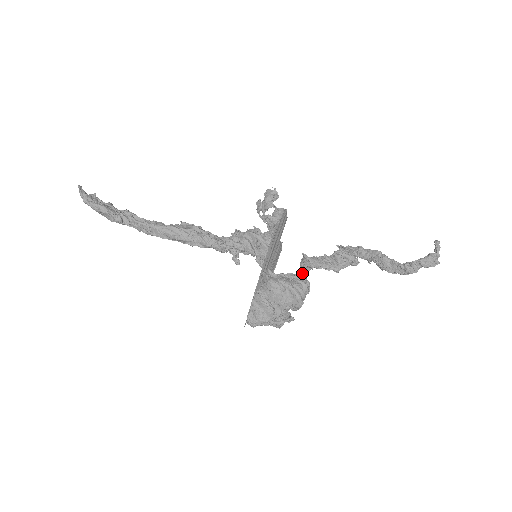
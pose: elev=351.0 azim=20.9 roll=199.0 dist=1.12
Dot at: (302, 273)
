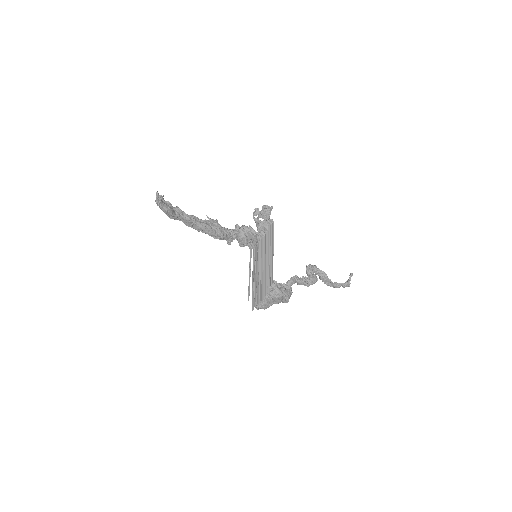
Dot at: (290, 284)
